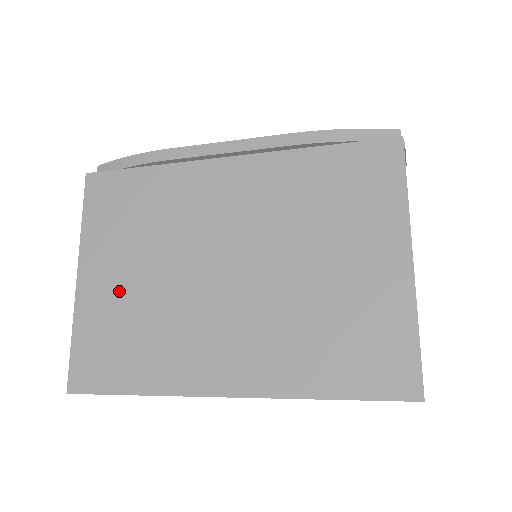
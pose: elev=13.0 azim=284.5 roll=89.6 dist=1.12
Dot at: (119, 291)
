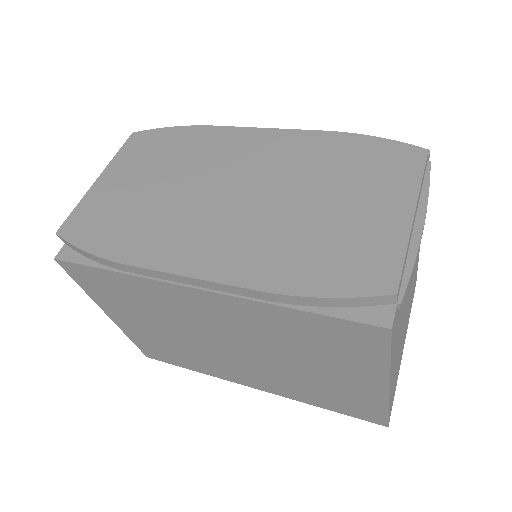
Dot at: (148, 332)
